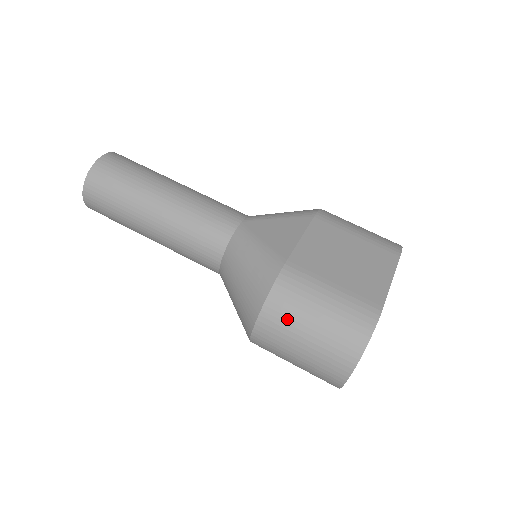
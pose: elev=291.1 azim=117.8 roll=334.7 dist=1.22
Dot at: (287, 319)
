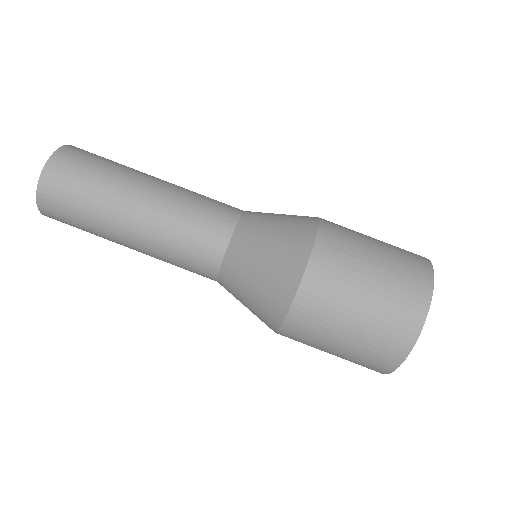
Dot at: (344, 256)
